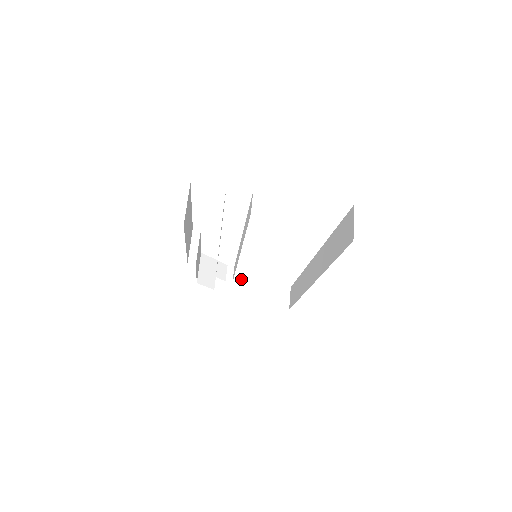
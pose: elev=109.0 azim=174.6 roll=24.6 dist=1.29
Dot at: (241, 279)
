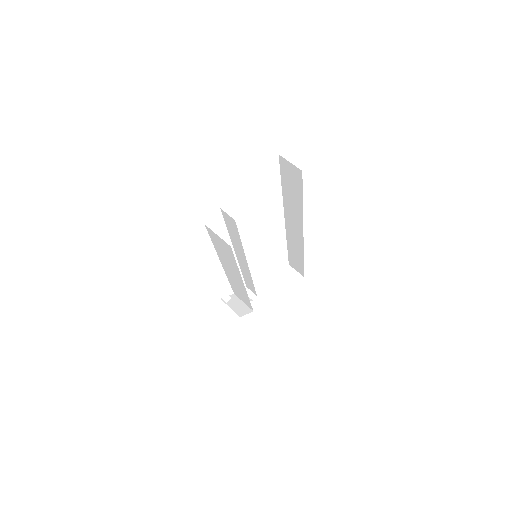
Dot at: (259, 289)
